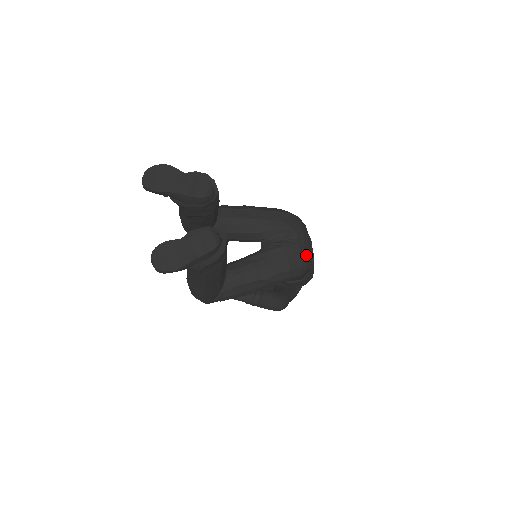
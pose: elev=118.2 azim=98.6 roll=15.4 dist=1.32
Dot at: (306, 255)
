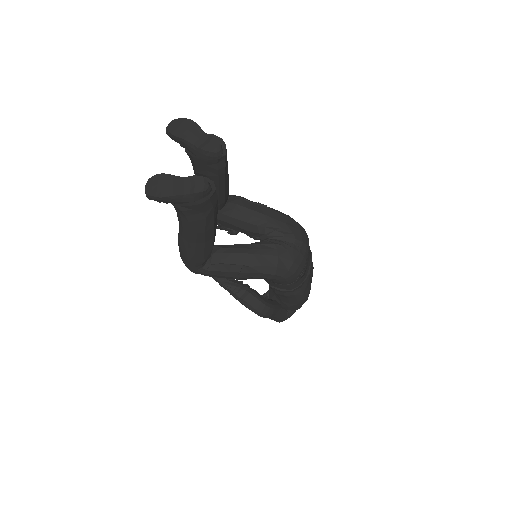
Dot at: (298, 262)
